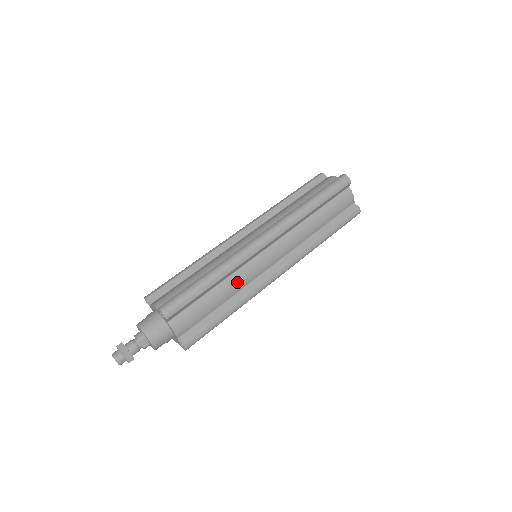
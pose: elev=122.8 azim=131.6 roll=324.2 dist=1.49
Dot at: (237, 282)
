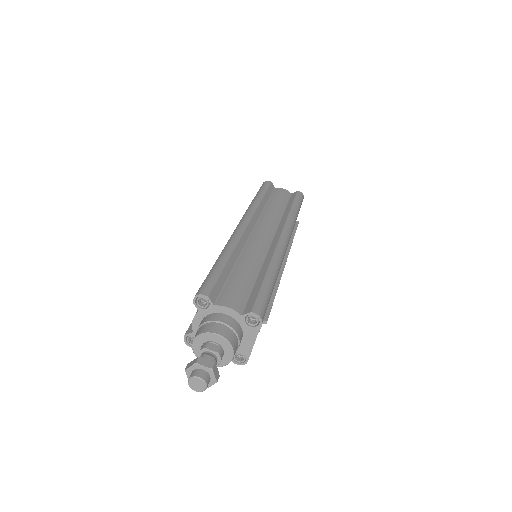
Dot at: (251, 256)
